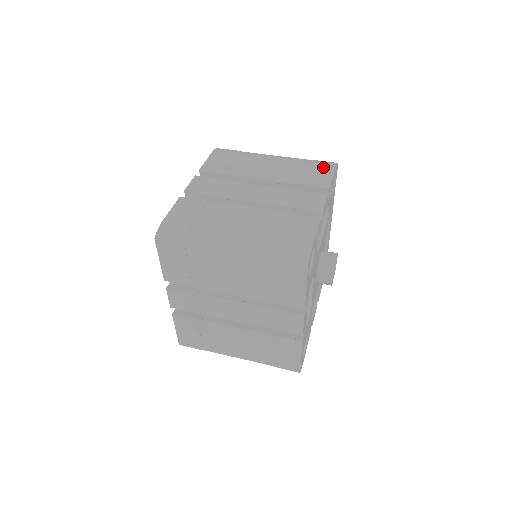
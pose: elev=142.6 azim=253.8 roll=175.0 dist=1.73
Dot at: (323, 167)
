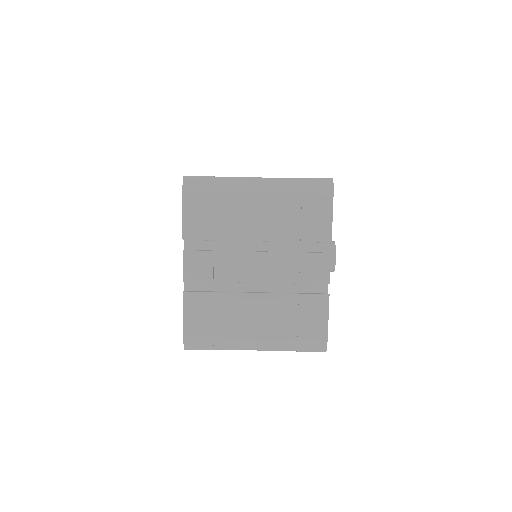
Dot at: (319, 202)
